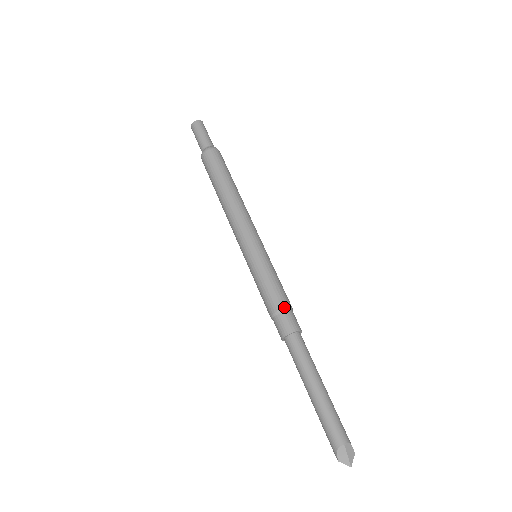
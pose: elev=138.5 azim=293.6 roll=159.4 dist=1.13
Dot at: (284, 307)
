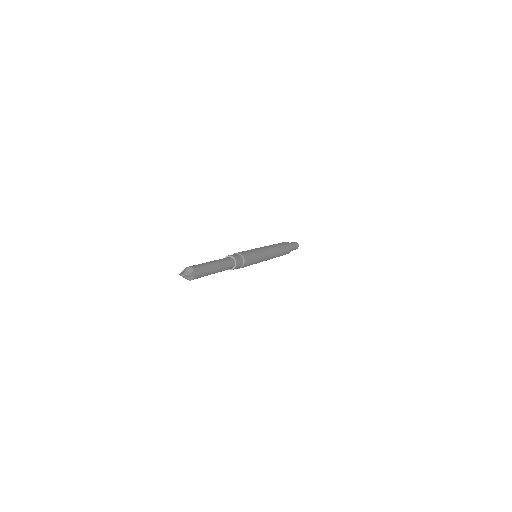
Dot at: (237, 253)
